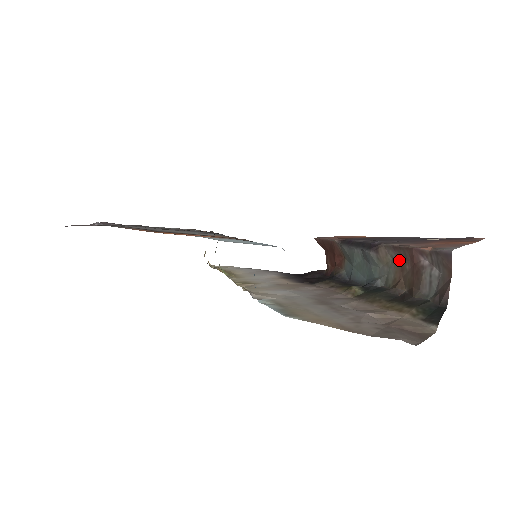
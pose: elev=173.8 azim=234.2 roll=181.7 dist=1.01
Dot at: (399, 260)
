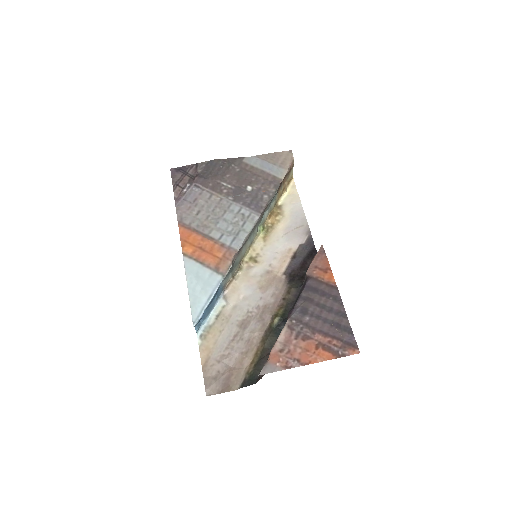
Dot at: occluded
